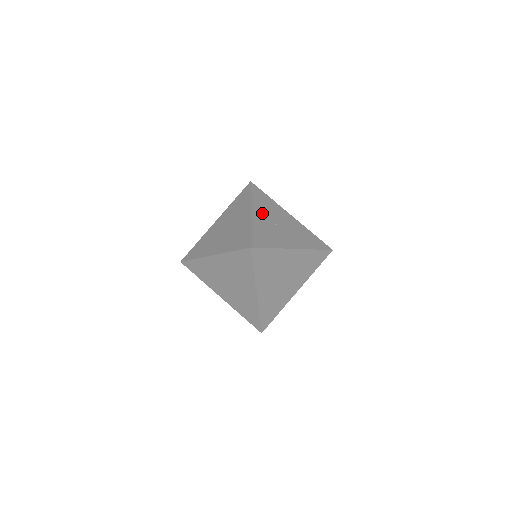
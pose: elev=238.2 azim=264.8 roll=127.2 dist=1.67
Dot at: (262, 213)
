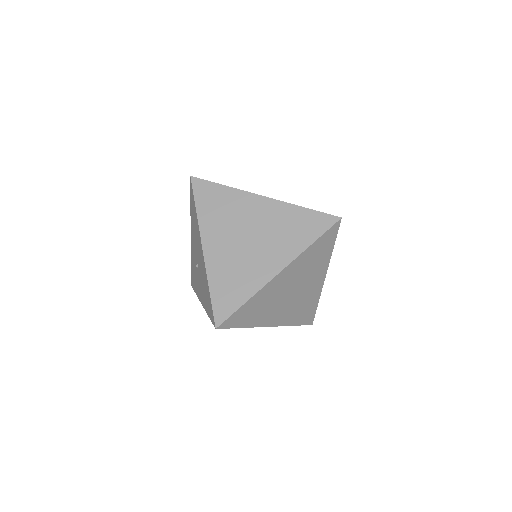
Dot at: occluded
